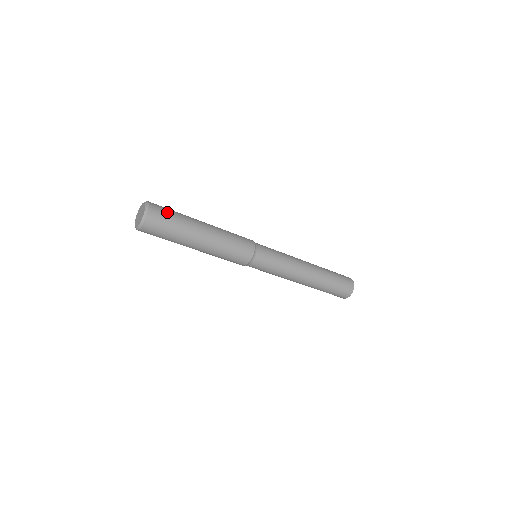
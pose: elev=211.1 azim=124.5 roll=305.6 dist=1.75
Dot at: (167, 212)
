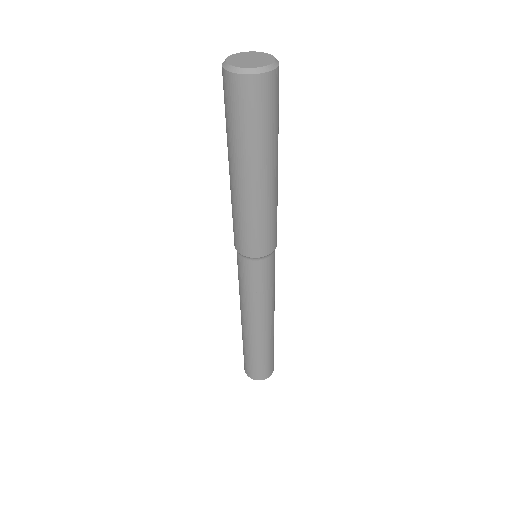
Dot at: occluded
